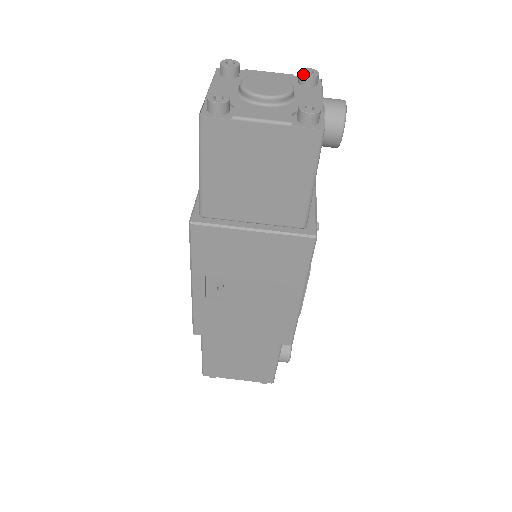
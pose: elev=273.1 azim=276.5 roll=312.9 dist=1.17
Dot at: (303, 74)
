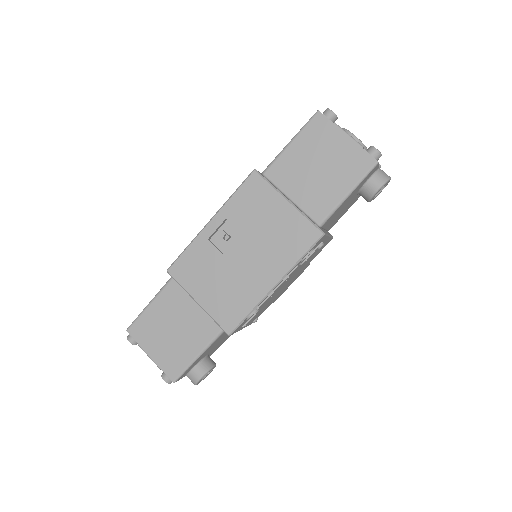
Dot at: occluded
